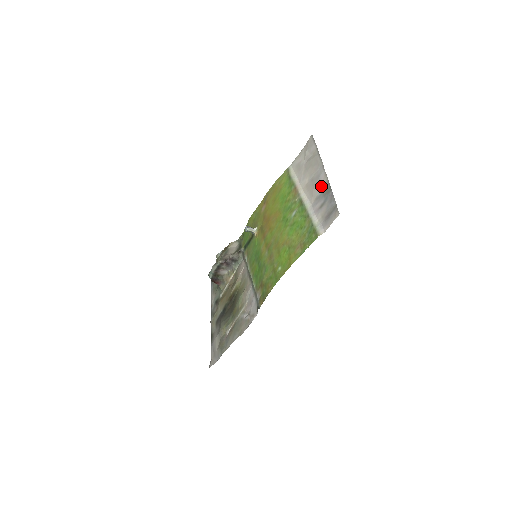
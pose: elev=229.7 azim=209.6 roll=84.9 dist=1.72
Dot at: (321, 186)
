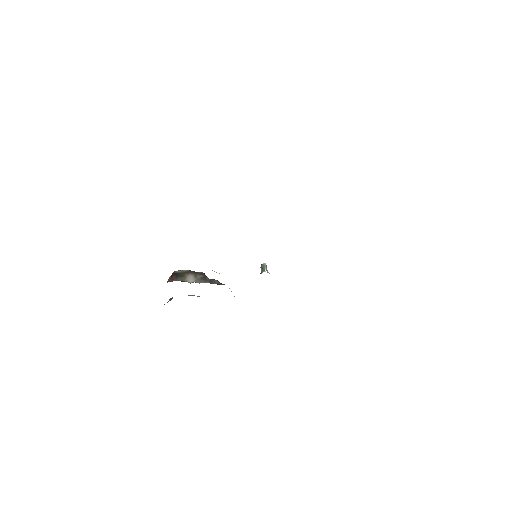
Dot at: occluded
